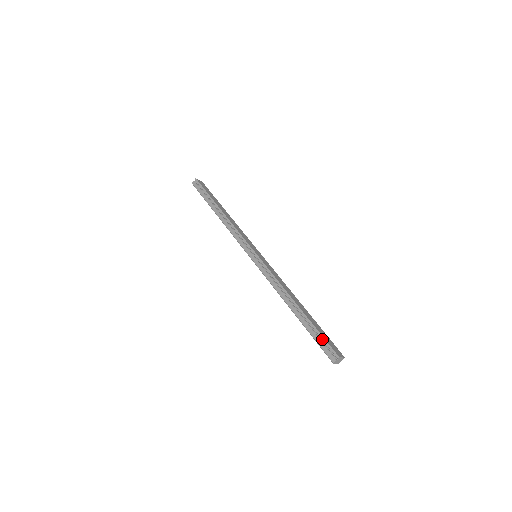
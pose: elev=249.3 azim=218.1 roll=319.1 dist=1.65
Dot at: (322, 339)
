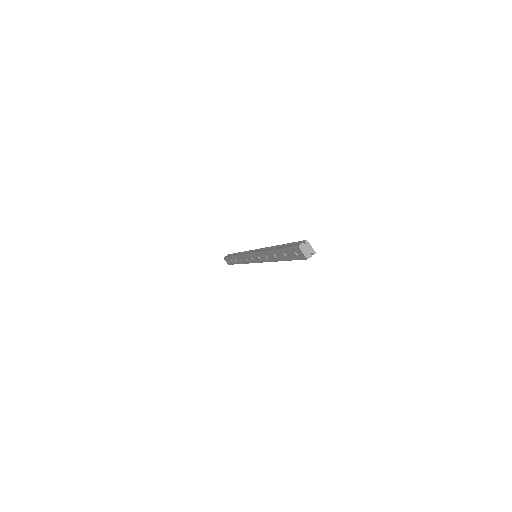
Dot at: (294, 242)
